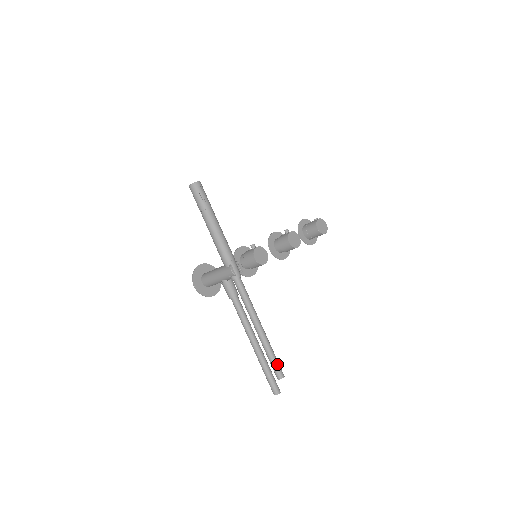
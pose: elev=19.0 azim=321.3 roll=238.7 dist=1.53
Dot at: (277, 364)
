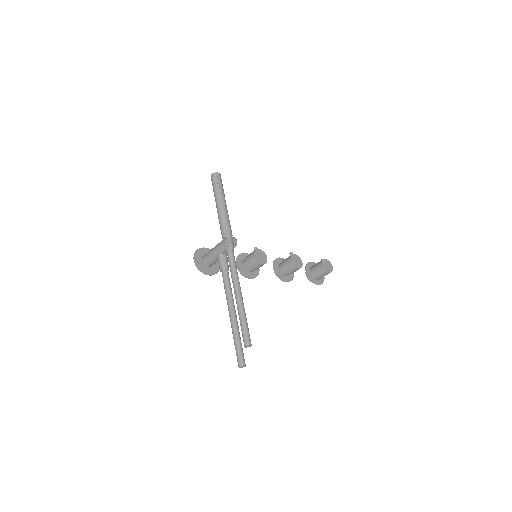
Dot at: (247, 331)
